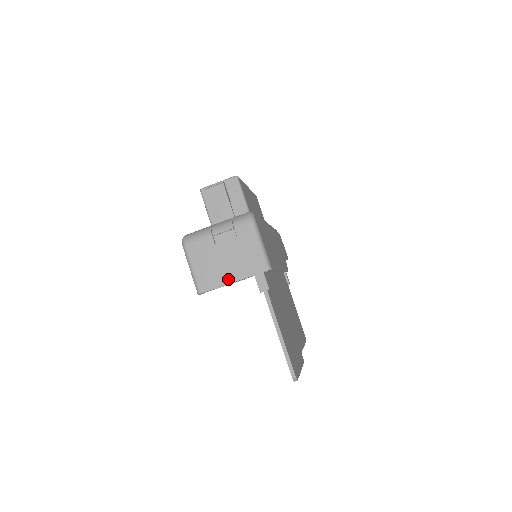
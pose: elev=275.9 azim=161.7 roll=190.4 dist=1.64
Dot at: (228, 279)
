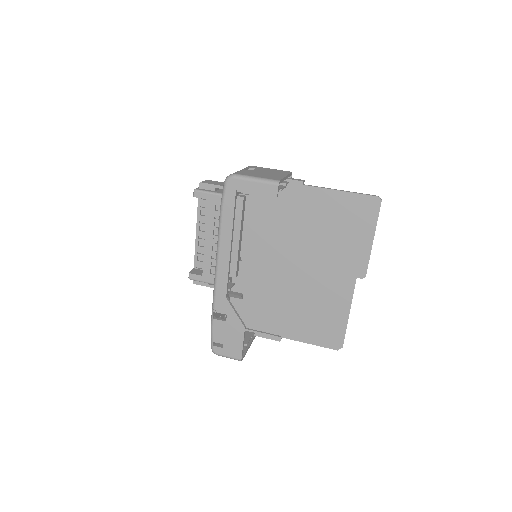
Dot at: (282, 176)
